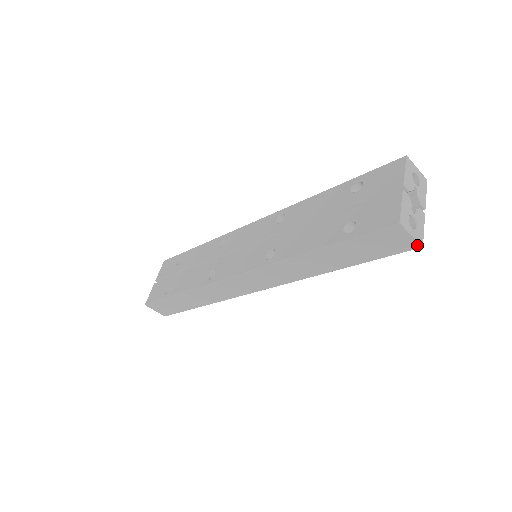
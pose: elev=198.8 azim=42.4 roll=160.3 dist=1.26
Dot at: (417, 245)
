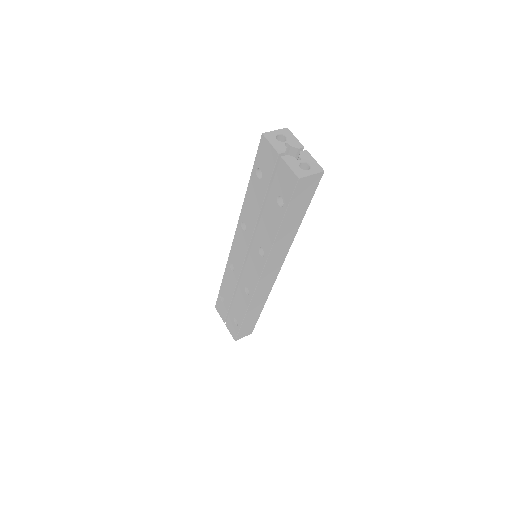
Dot at: (321, 174)
